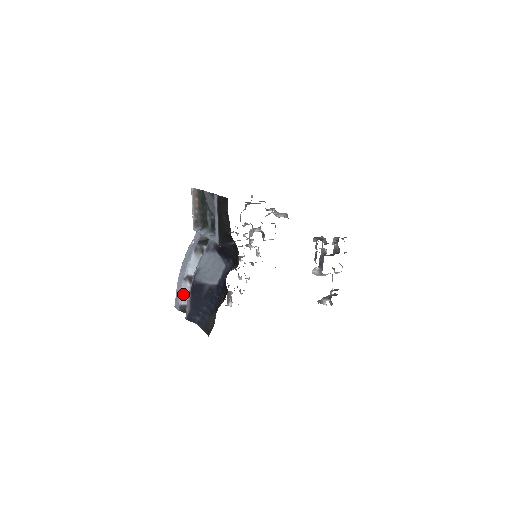
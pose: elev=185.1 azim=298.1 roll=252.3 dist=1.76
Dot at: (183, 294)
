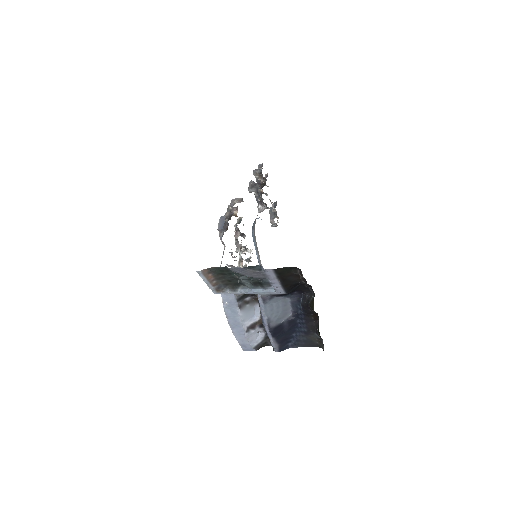
Dot at: (252, 340)
